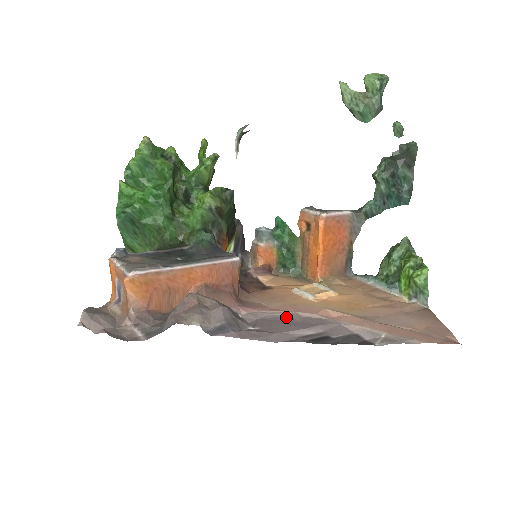
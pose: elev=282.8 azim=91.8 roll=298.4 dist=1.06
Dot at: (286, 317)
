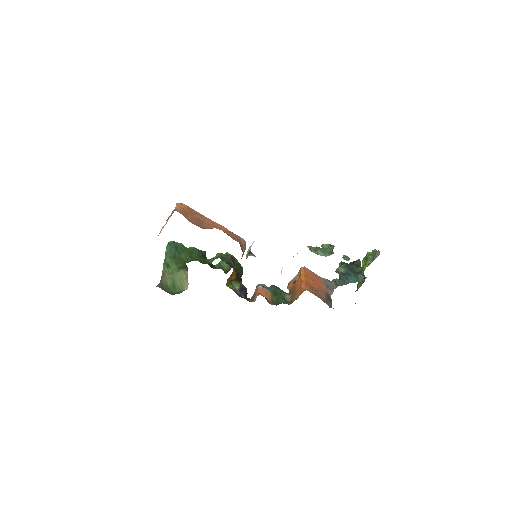
Dot at: occluded
